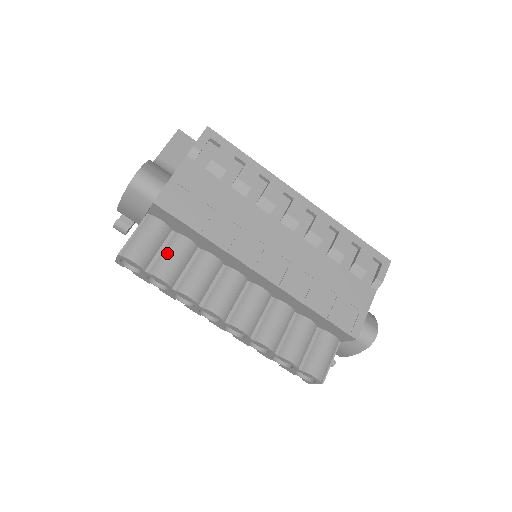
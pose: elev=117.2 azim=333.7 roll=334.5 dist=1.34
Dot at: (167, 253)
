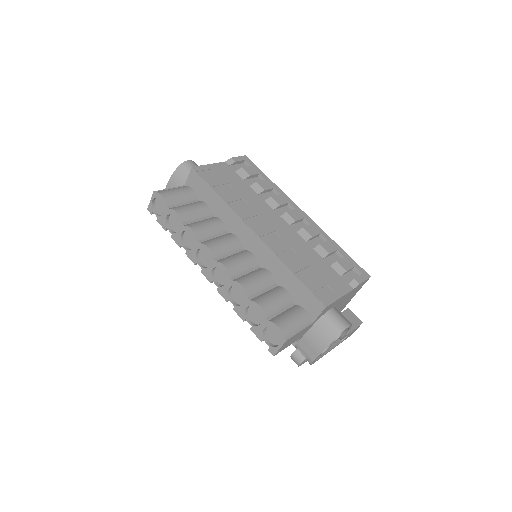
Dot at: (188, 205)
